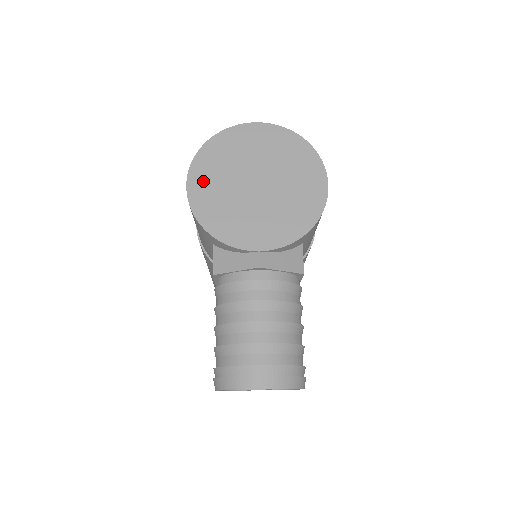
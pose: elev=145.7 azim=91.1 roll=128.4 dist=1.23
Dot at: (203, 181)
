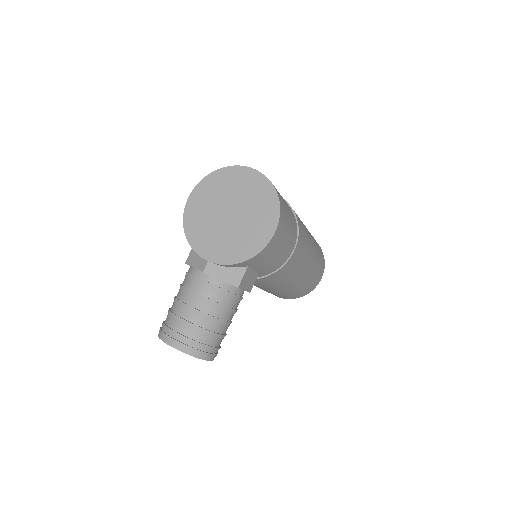
Dot at: (199, 199)
